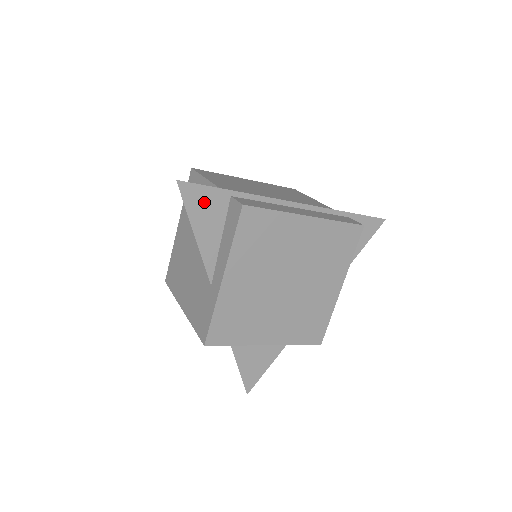
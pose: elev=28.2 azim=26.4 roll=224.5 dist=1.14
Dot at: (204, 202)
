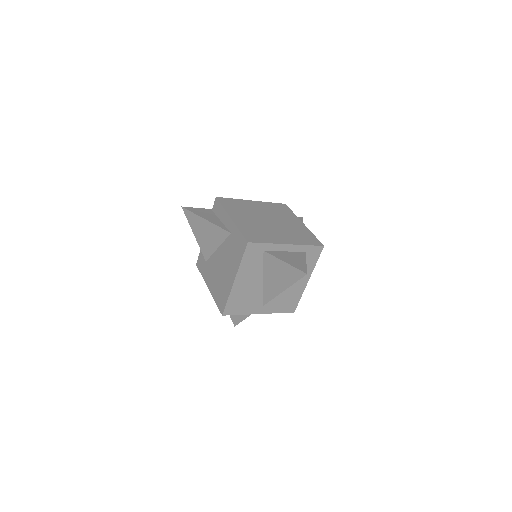
Dot at: (200, 212)
